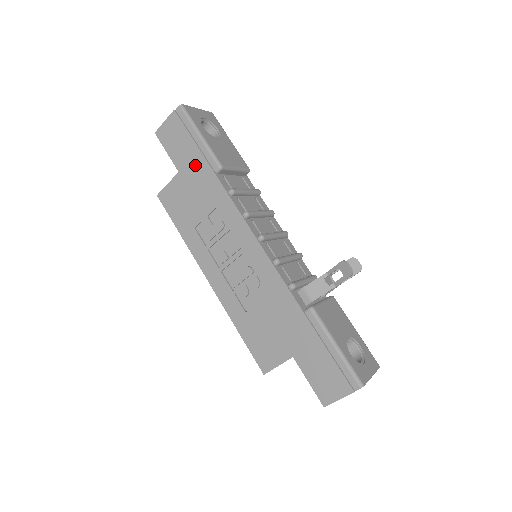
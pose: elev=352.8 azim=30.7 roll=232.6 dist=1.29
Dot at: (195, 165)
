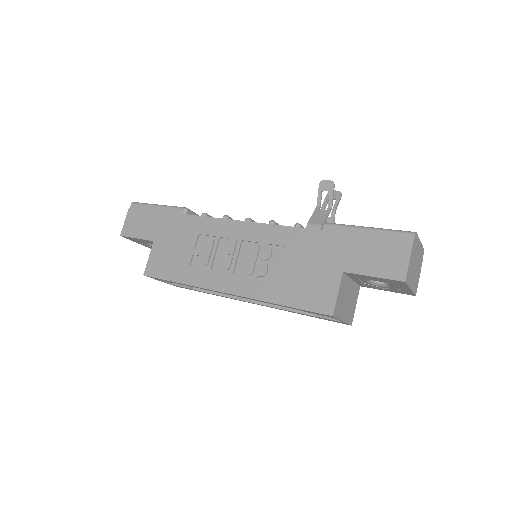
Dot at: (164, 224)
